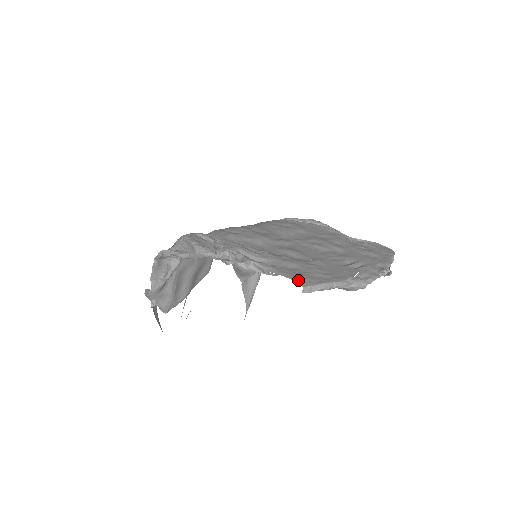
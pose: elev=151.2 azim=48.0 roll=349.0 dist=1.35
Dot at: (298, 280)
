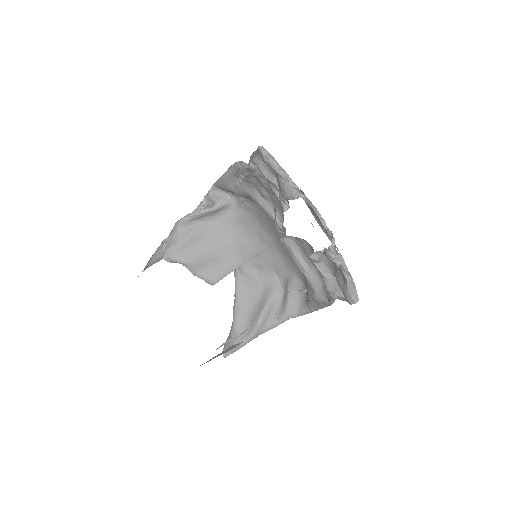
Dot at: occluded
